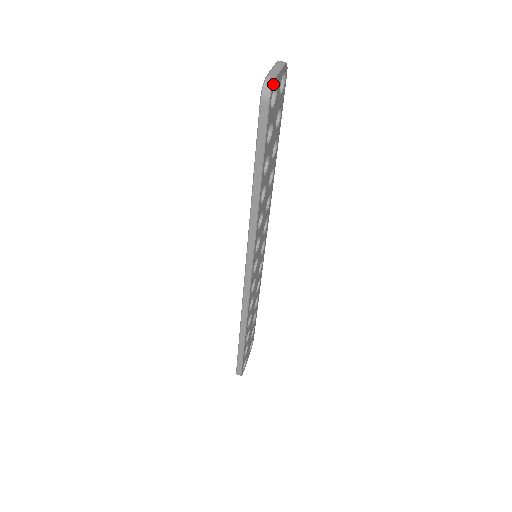
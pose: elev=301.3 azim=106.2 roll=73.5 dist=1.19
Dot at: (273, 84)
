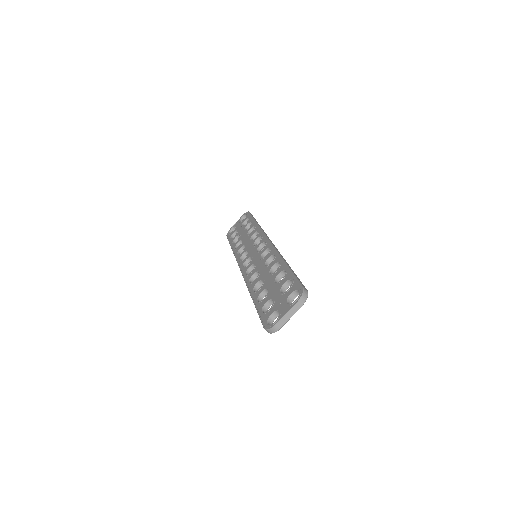
Dot at: occluded
